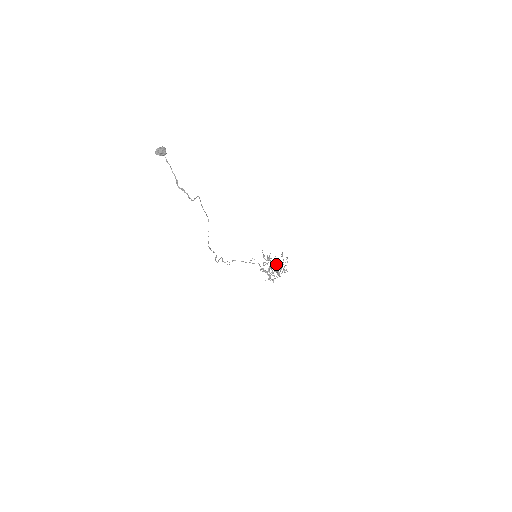
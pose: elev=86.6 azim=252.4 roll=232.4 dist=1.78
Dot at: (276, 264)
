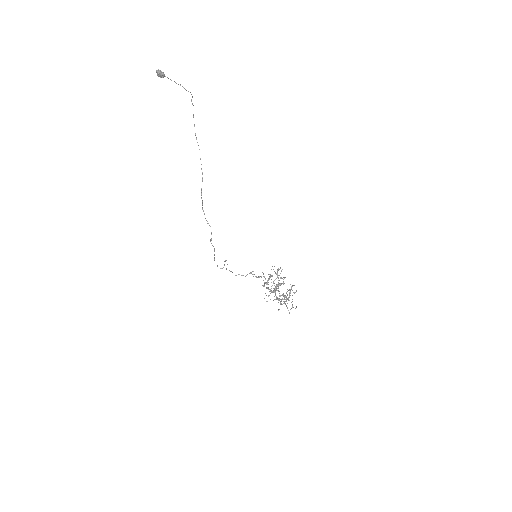
Dot at: occluded
